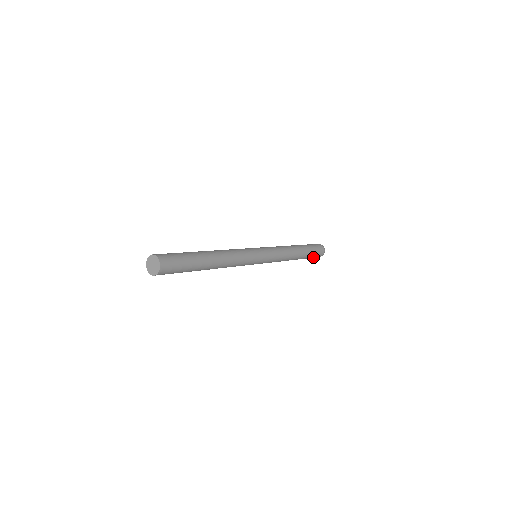
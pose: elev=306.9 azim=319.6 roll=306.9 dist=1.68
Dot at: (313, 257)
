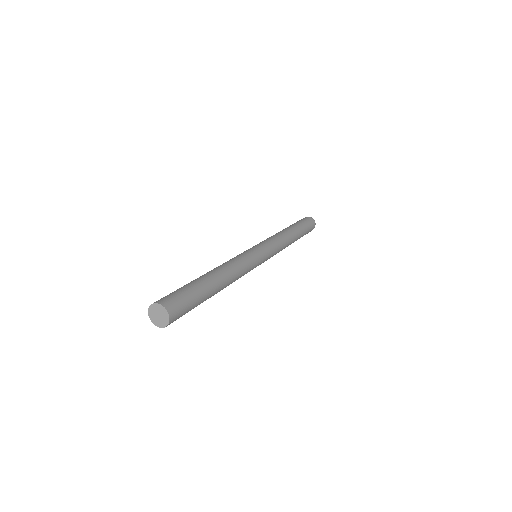
Dot at: (307, 233)
